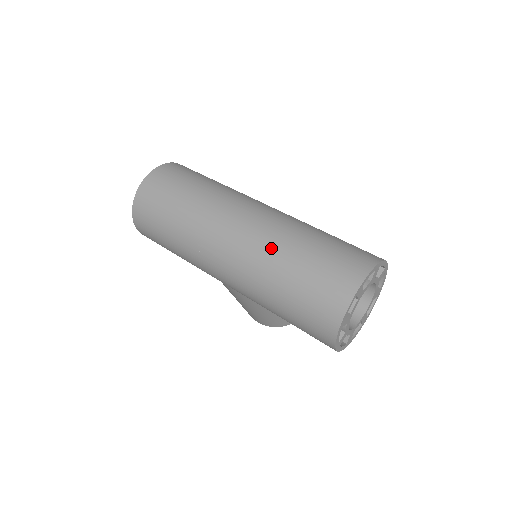
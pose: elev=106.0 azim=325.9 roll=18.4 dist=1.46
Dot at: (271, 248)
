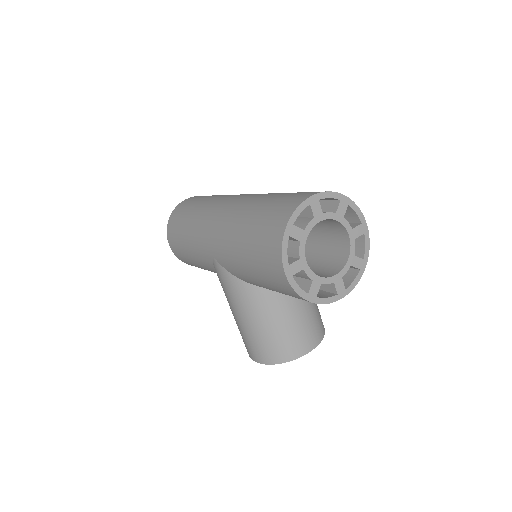
Dot at: (252, 199)
